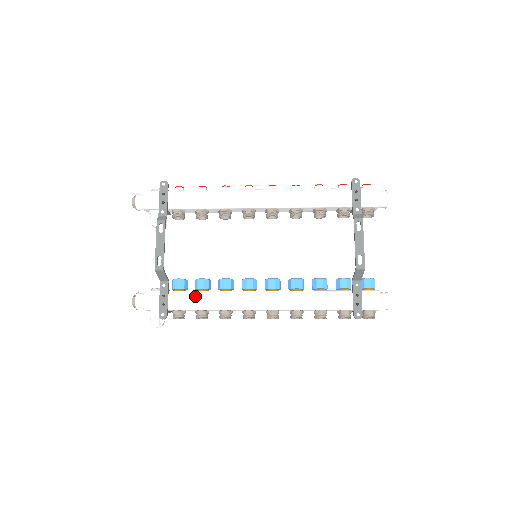
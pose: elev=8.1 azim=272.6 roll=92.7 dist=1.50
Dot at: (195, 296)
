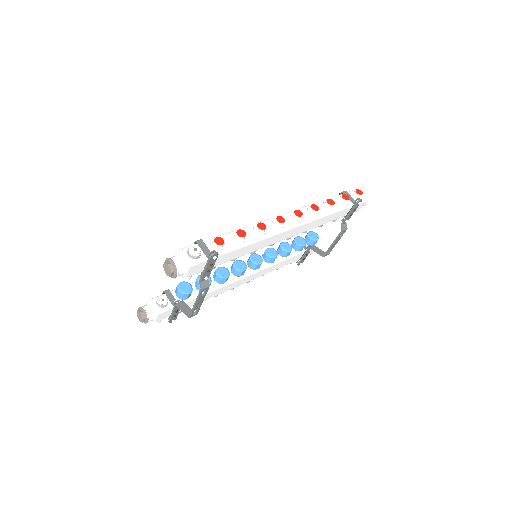
Dot at: occluded
